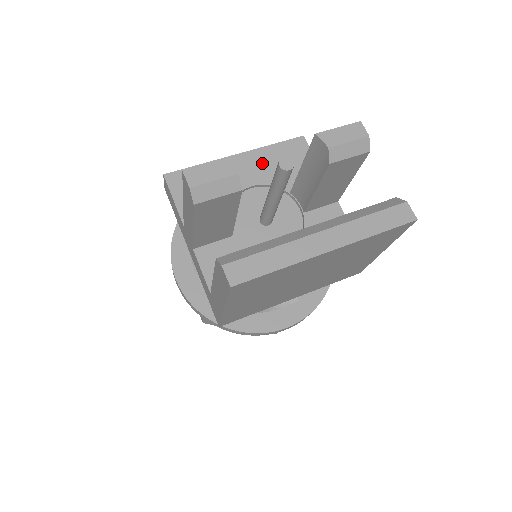
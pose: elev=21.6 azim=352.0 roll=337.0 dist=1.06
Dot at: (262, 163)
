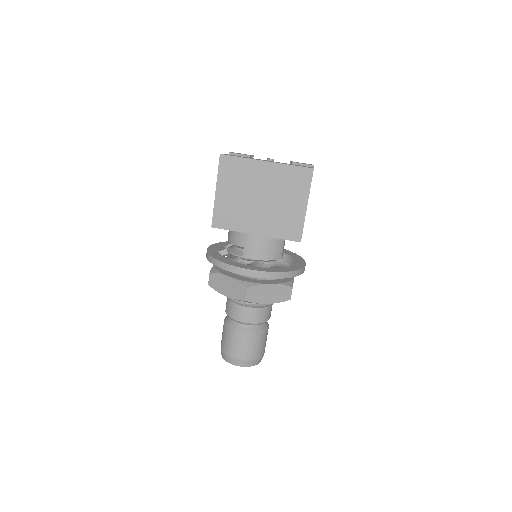
Dot at: occluded
